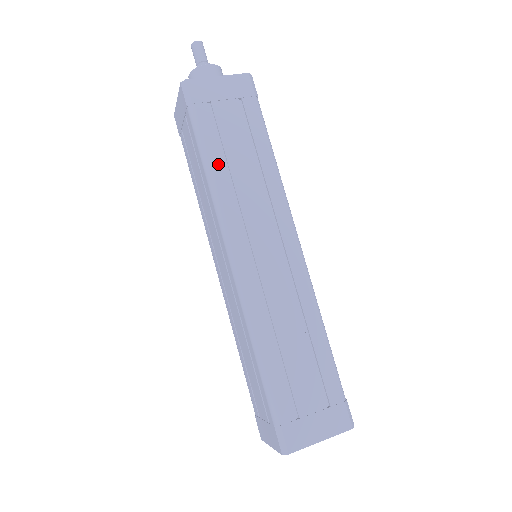
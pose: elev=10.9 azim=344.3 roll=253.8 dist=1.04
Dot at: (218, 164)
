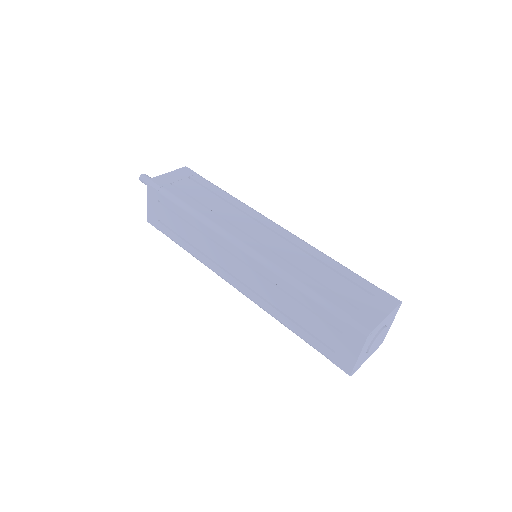
Dot at: (197, 206)
